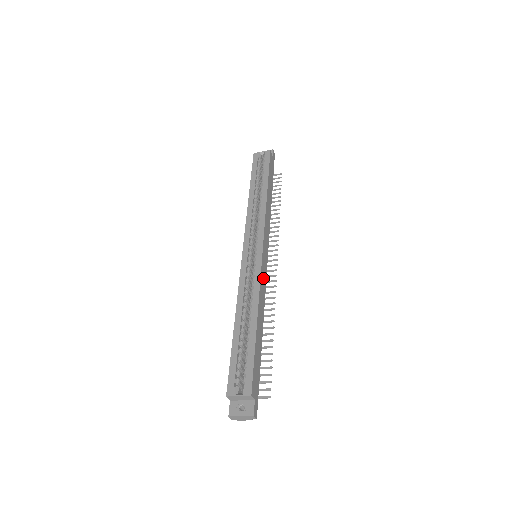
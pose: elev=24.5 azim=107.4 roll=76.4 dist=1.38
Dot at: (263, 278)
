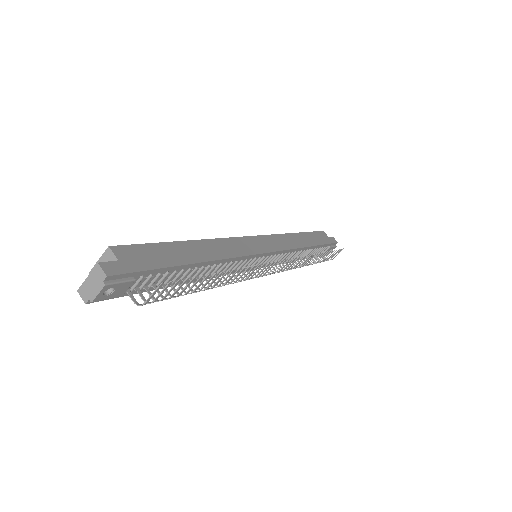
Dot at: (241, 246)
